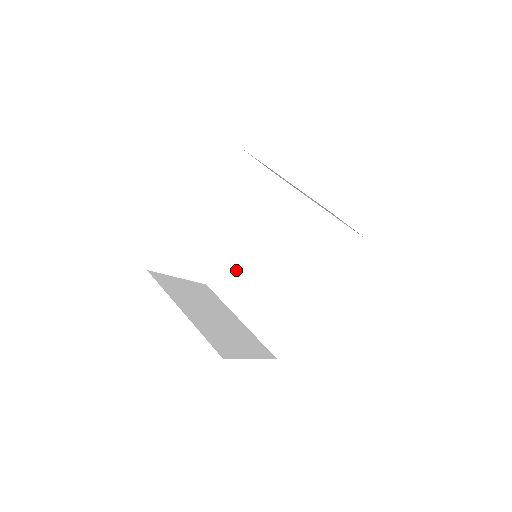
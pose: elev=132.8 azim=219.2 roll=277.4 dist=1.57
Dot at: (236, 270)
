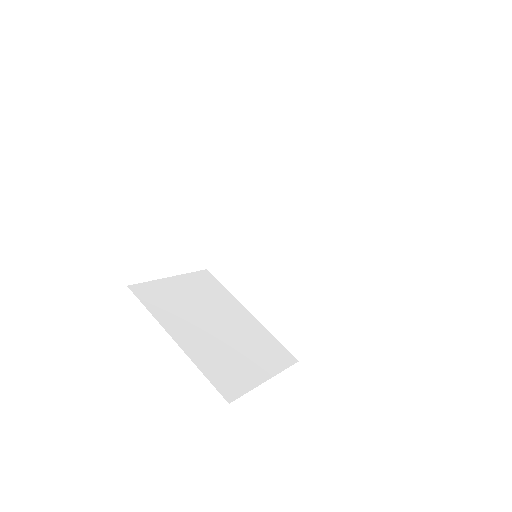
Dot at: (238, 254)
